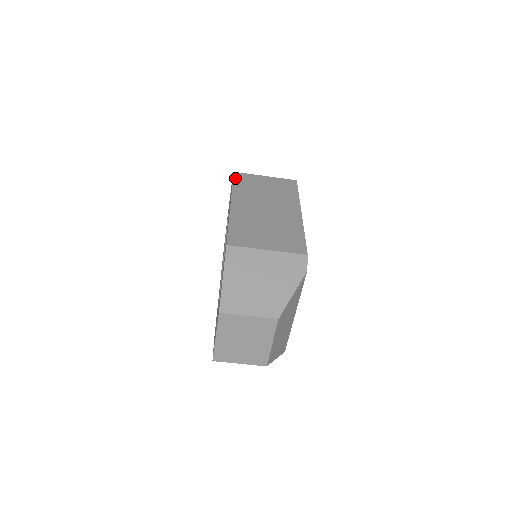
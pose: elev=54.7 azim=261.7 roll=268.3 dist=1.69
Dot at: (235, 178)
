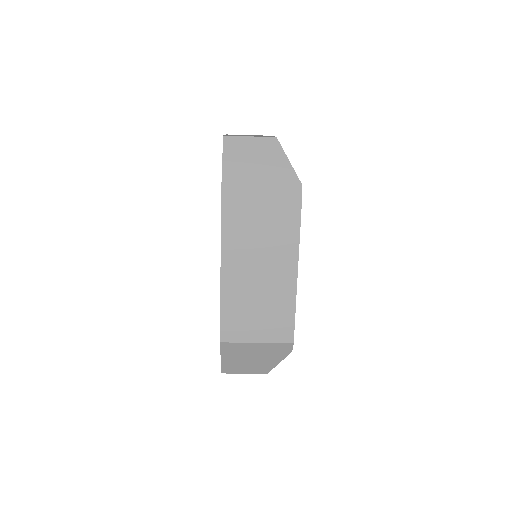
Dot at: (223, 215)
